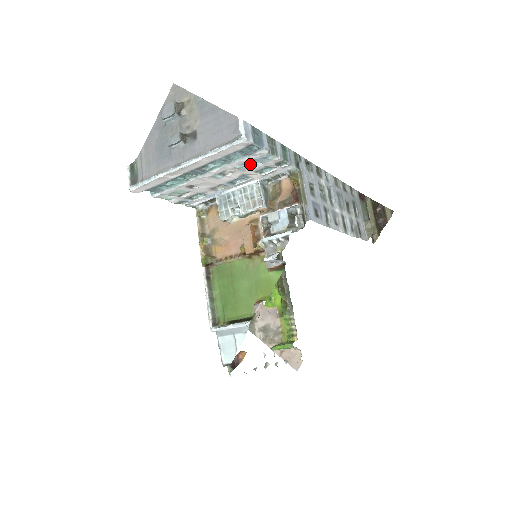
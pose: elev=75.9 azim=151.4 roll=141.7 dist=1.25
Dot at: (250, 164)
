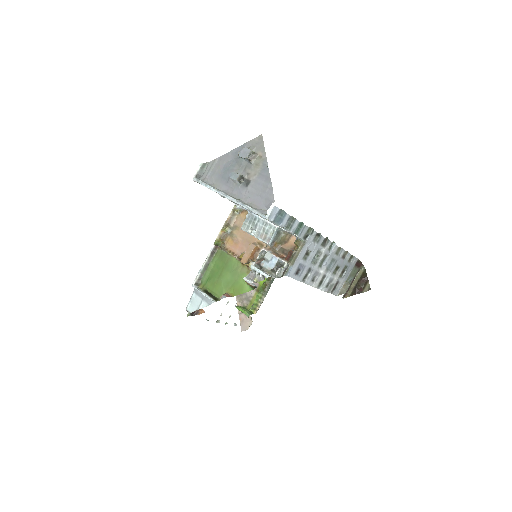
Dot at: occluded
